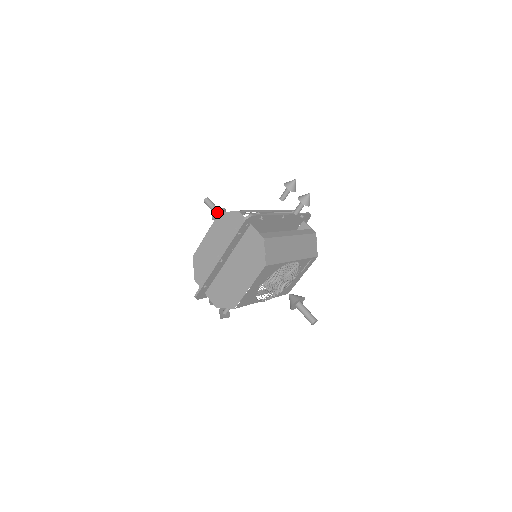
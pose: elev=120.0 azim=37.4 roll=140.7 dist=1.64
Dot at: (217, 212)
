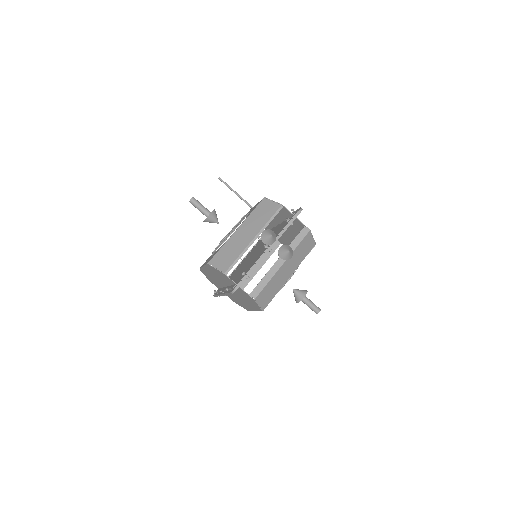
Dot at: (206, 220)
